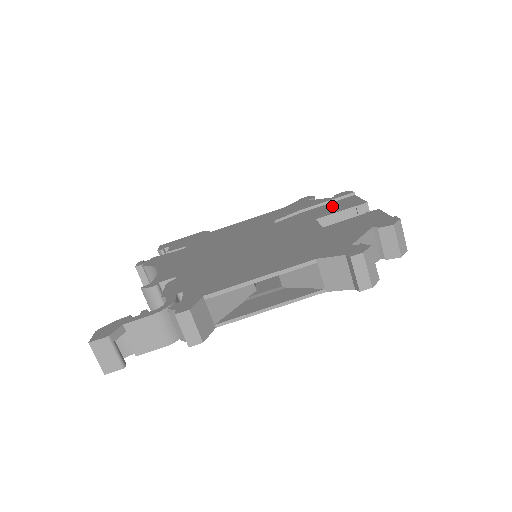
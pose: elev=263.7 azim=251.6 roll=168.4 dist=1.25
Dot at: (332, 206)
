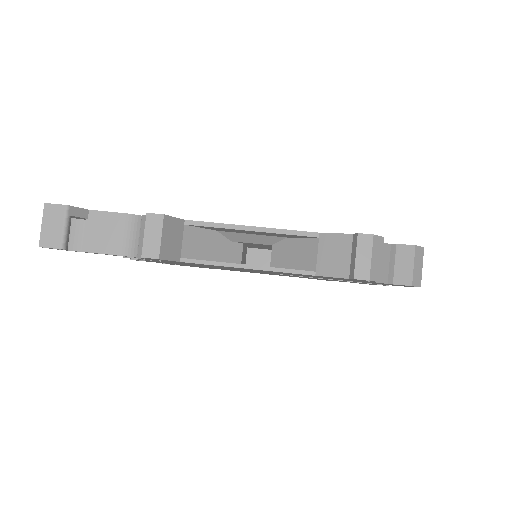
Dot at: occluded
